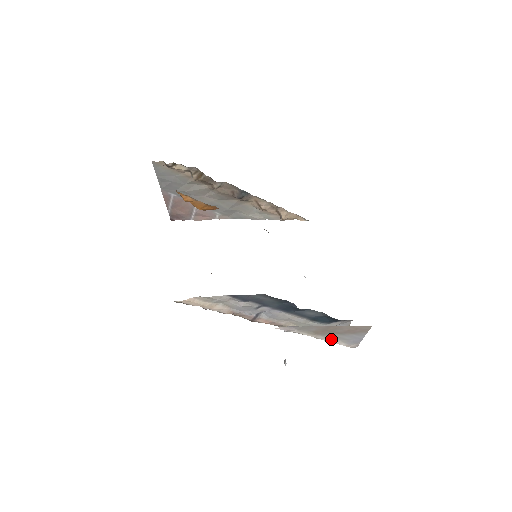
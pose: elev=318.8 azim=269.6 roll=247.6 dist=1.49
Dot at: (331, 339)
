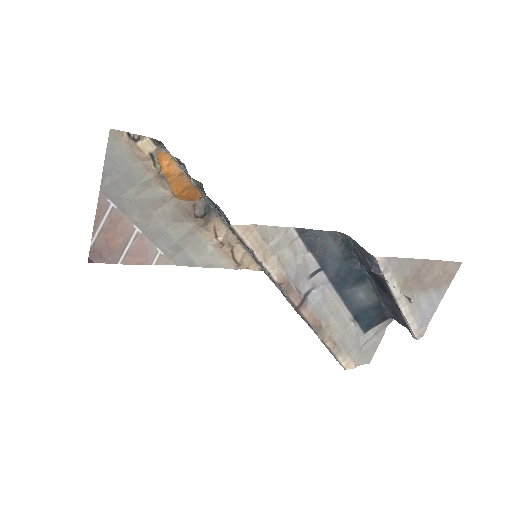
Dot at: (408, 310)
